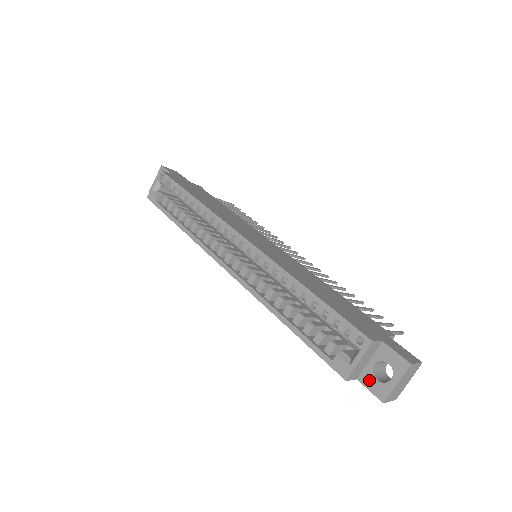
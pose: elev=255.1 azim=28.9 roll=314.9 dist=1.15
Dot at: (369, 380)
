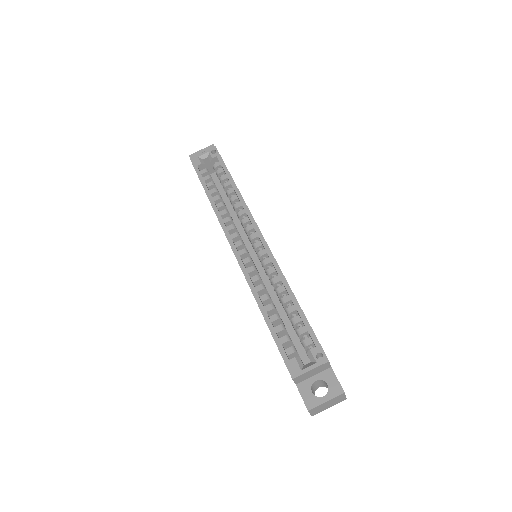
Dot at: (306, 389)
